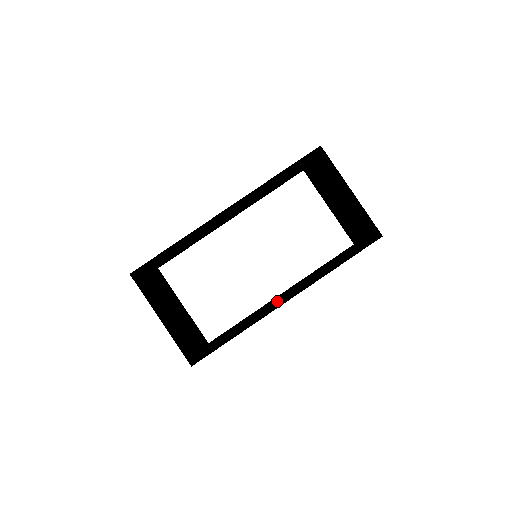
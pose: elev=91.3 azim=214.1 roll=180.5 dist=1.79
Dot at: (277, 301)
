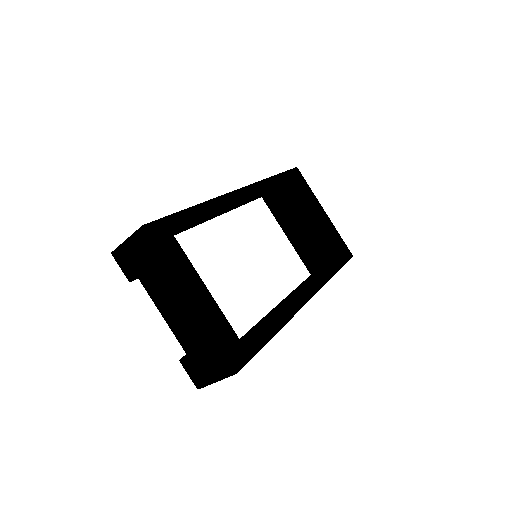
Dot at: (301, 298)
